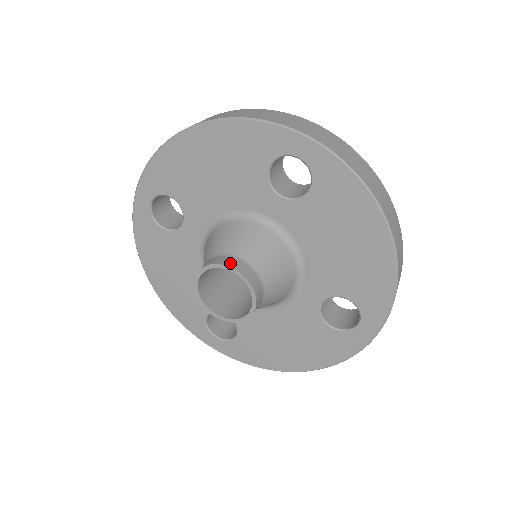
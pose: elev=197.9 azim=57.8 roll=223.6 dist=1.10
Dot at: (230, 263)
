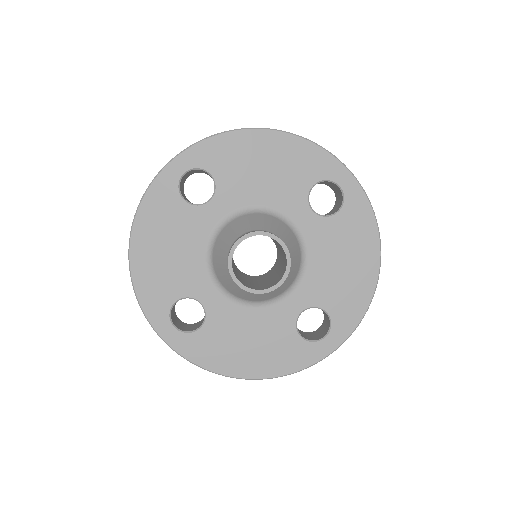
Dot at: occluded
